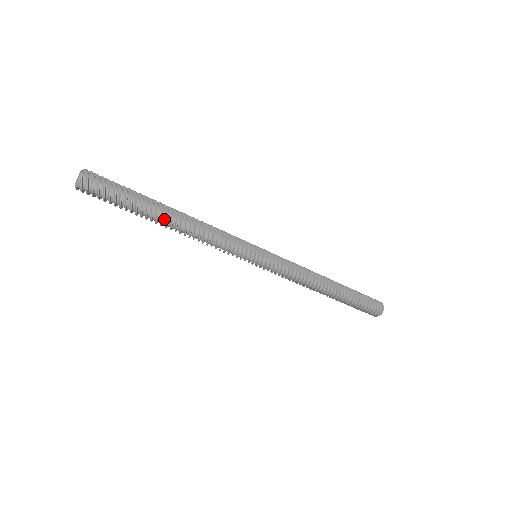
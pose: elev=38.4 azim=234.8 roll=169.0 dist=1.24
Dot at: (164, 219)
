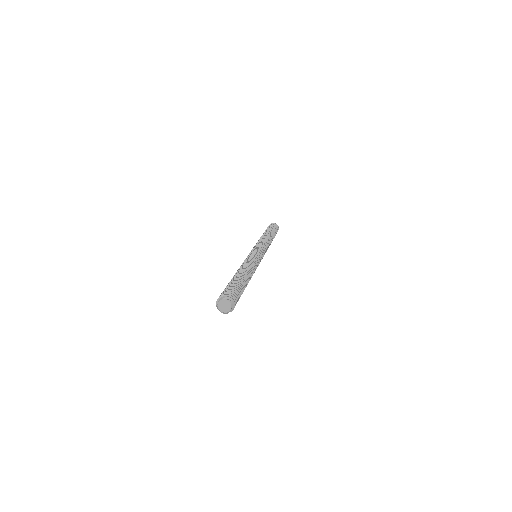
Dot at: occluded
